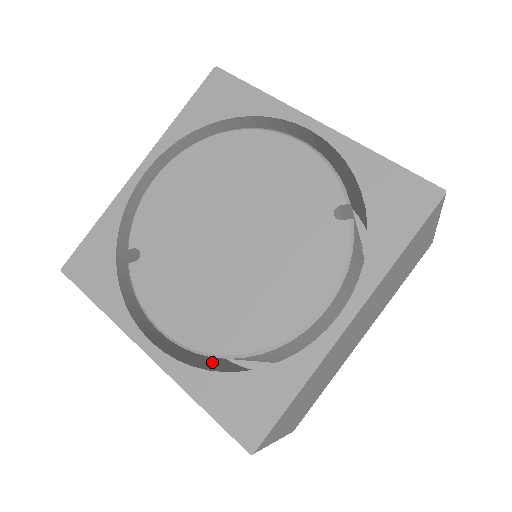
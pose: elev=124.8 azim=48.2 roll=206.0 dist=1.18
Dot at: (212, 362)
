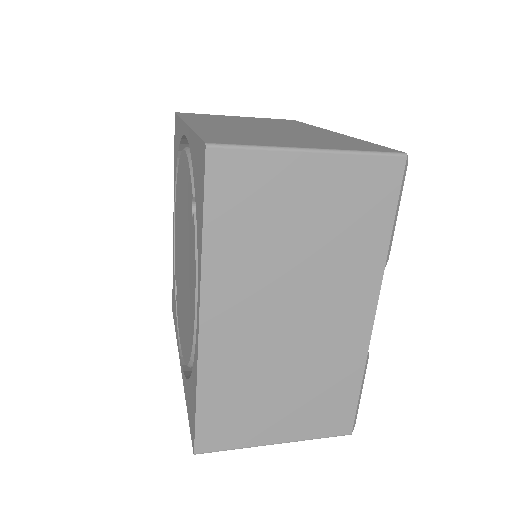
Dot at: occluded
